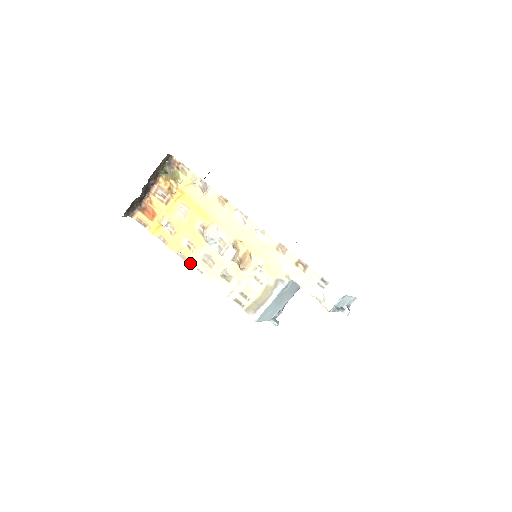
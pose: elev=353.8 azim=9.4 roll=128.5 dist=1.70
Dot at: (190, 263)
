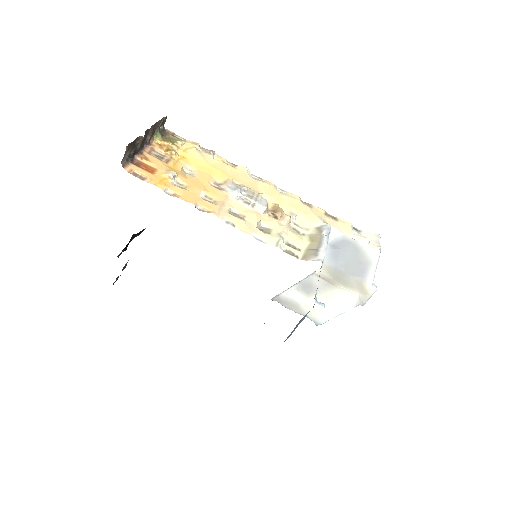
Dot at: (217, 214)
